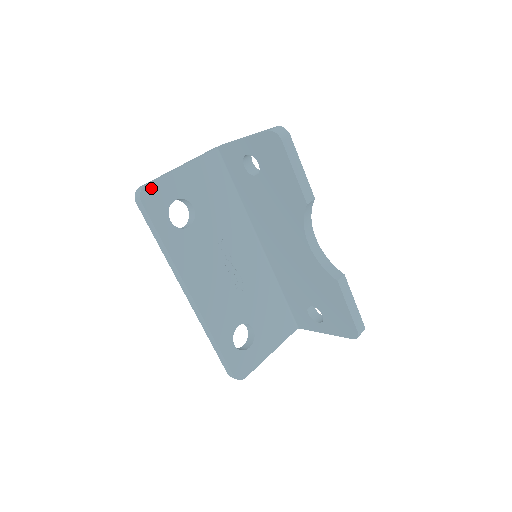
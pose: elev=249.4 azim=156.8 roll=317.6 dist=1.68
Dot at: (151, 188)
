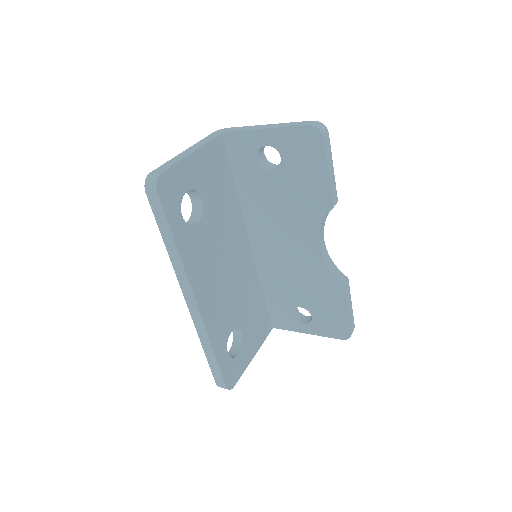
Dot at: (167, 176)
